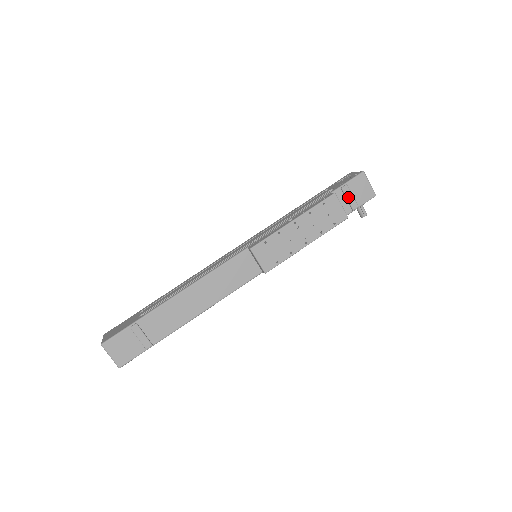
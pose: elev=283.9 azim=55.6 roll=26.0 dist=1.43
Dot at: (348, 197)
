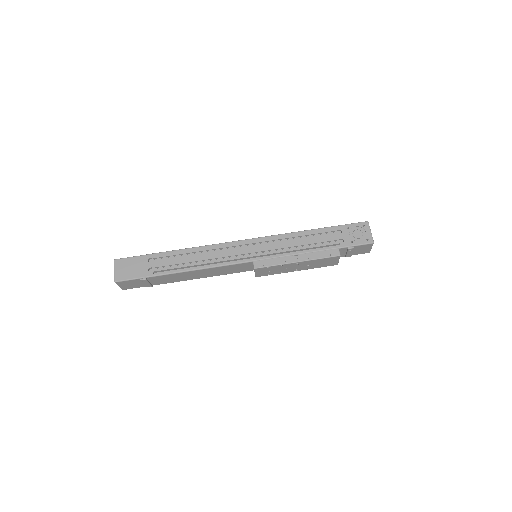
Dot at: (349, 253)
